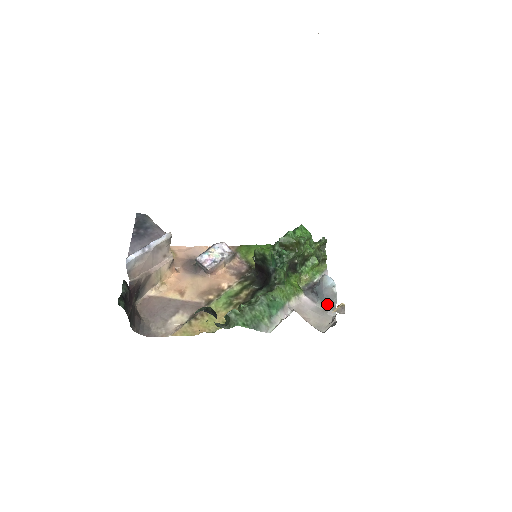
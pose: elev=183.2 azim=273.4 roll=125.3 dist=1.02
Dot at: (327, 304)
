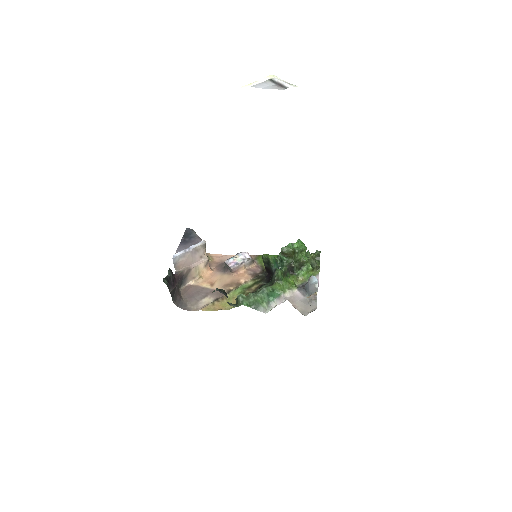
Dot at: occluded
